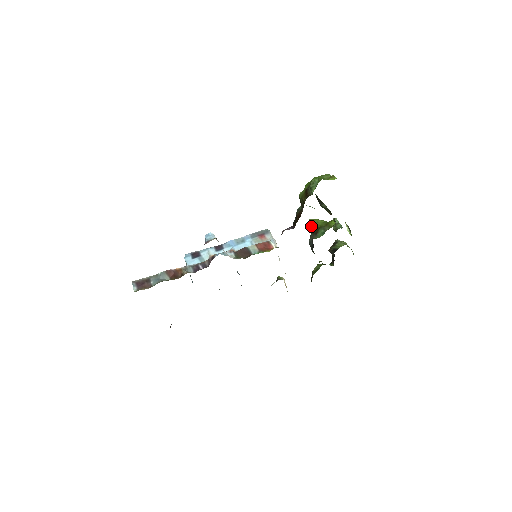
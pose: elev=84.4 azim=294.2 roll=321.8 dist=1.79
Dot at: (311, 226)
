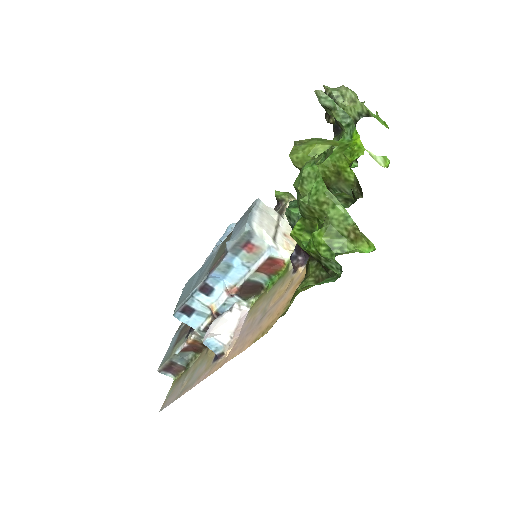
Dot at: occluded
